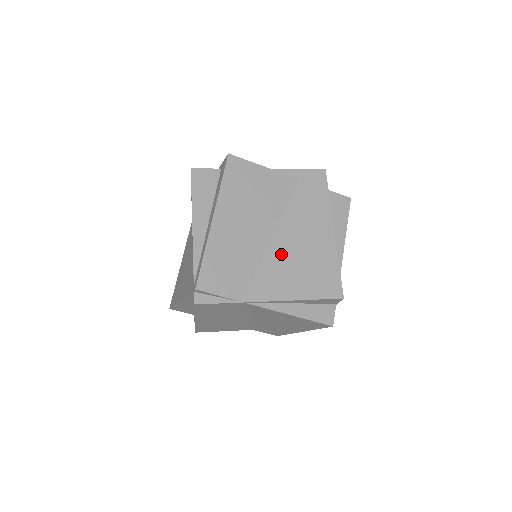
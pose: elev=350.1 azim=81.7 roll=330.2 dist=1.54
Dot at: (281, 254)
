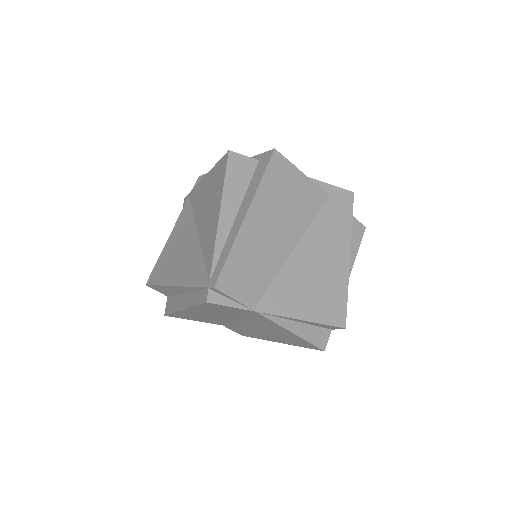
Dot at: (299, 269)
